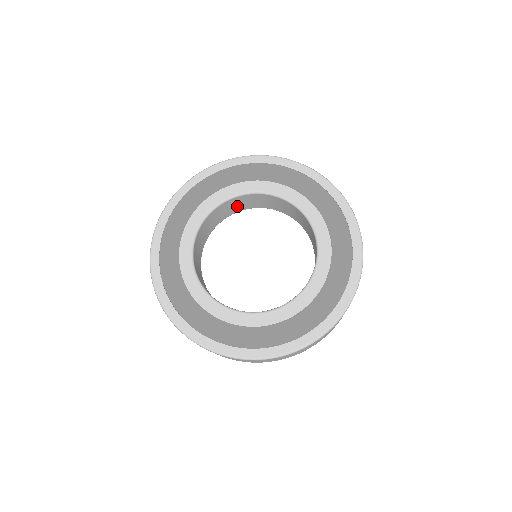
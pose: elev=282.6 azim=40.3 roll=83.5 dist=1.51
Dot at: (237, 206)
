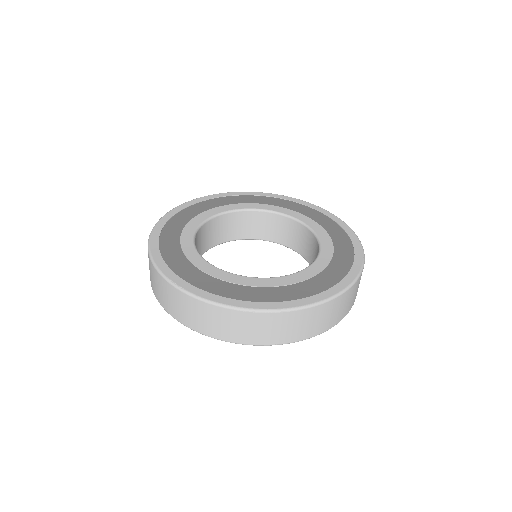
Dot at: (270, 230)
